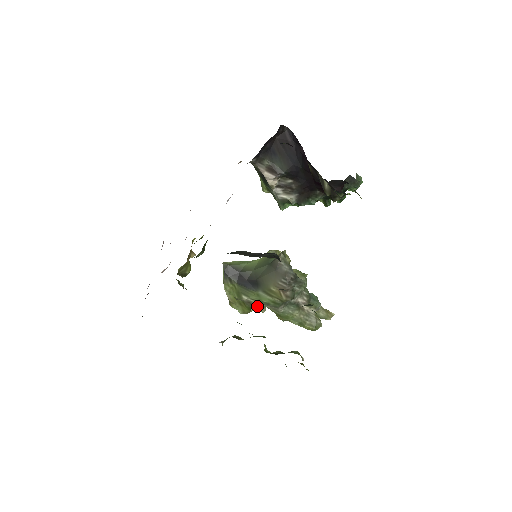
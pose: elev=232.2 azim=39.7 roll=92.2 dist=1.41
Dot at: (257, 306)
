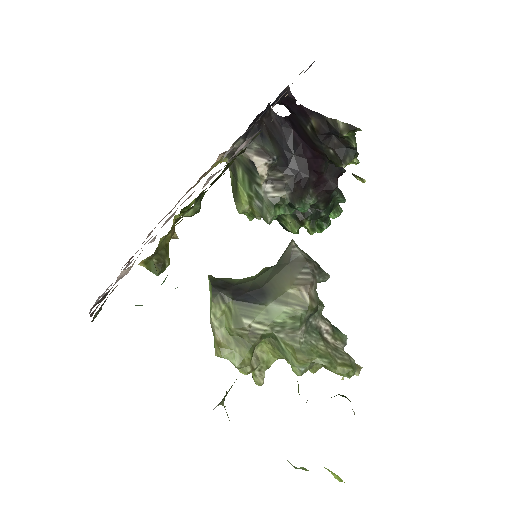
Dot at: (256, 362)
